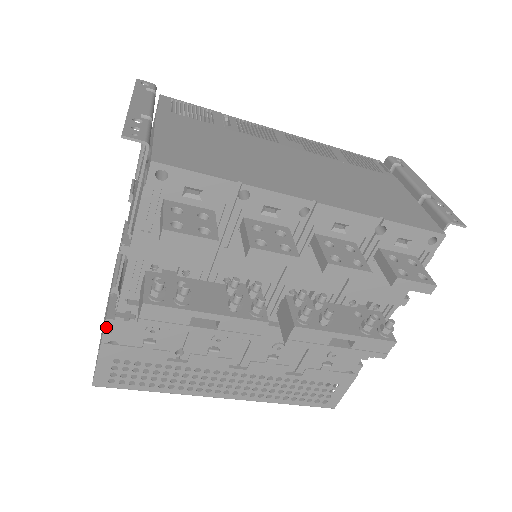
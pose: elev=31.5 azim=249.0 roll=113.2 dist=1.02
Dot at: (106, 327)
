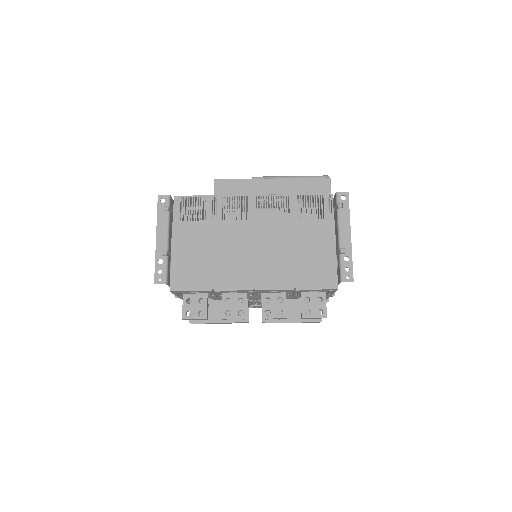
Dot at: occluded
